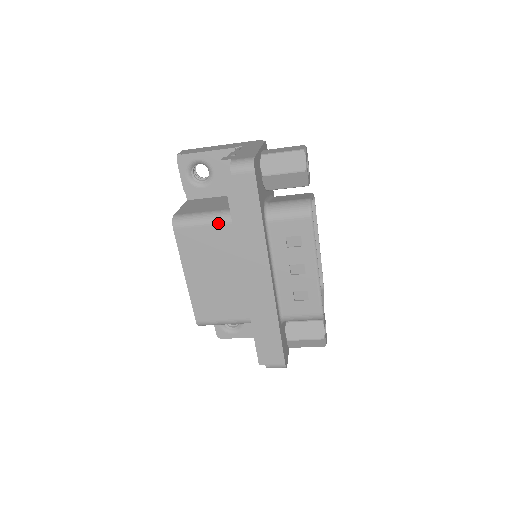
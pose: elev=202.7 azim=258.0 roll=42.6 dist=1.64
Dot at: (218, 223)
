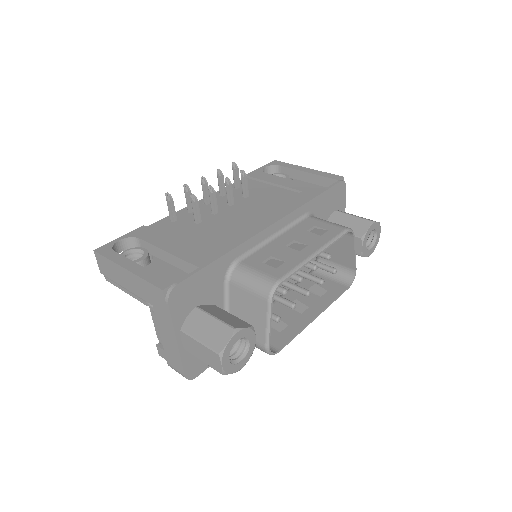
Dot at: occluded
